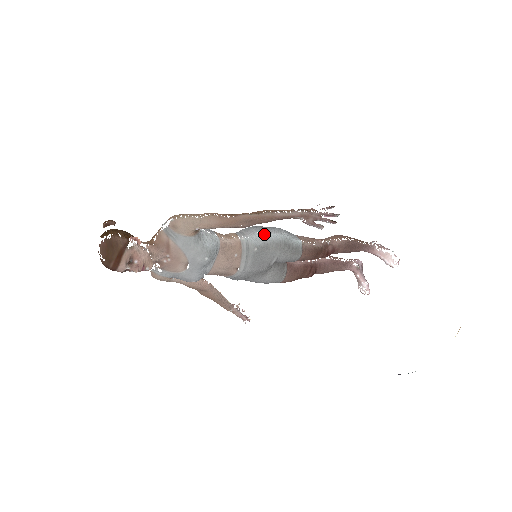
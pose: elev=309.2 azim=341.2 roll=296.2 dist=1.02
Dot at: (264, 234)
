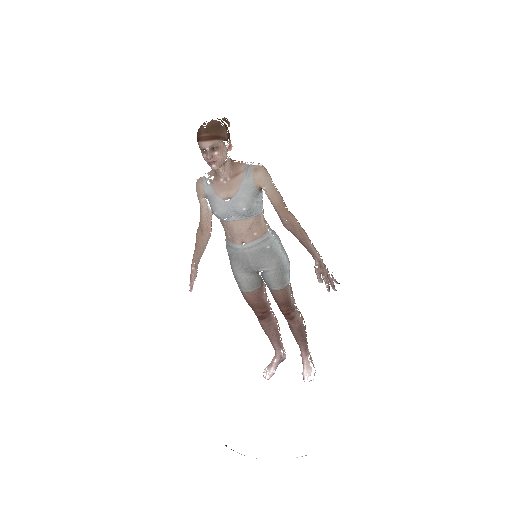
Dot at: (281, 248)
